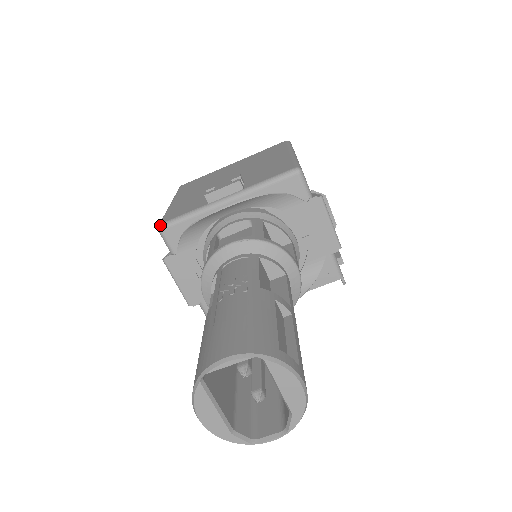
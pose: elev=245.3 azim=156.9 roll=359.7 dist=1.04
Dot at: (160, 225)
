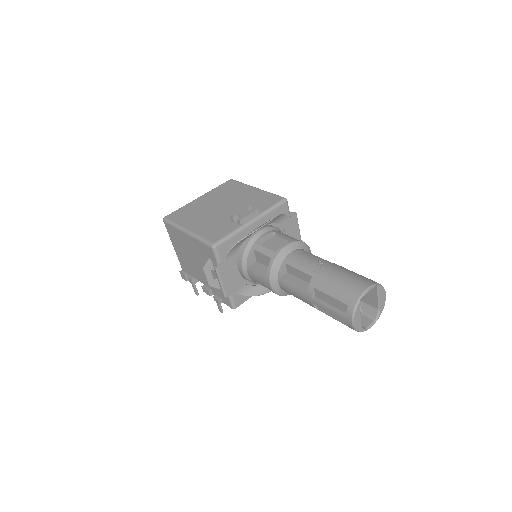
Dot at: (215, 244)
